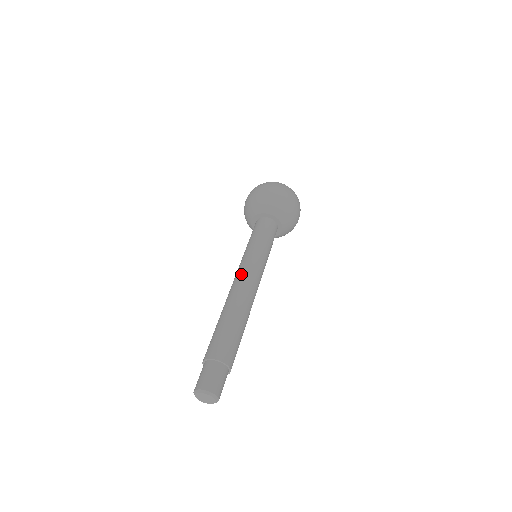
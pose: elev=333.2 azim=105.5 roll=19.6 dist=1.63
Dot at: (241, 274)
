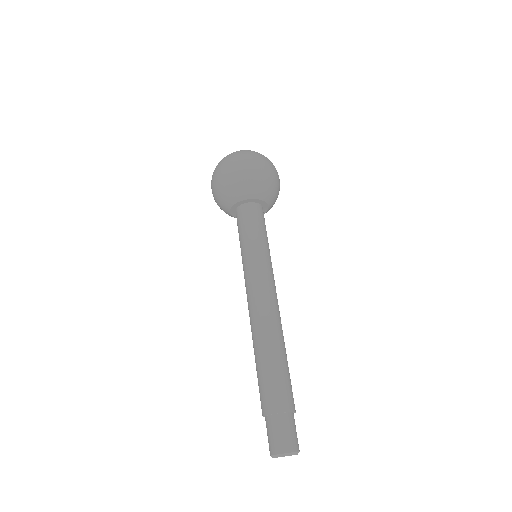
Dot at: (265, 290)
